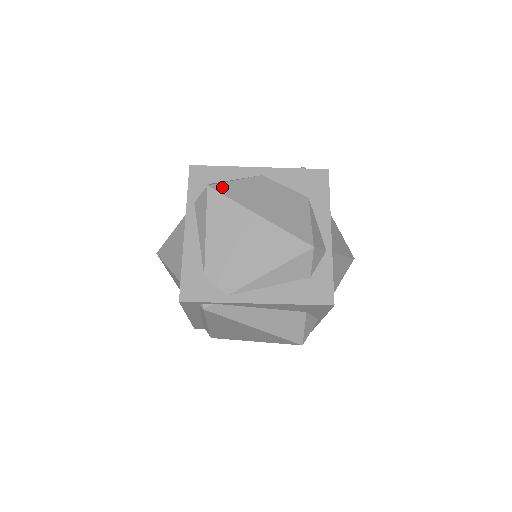
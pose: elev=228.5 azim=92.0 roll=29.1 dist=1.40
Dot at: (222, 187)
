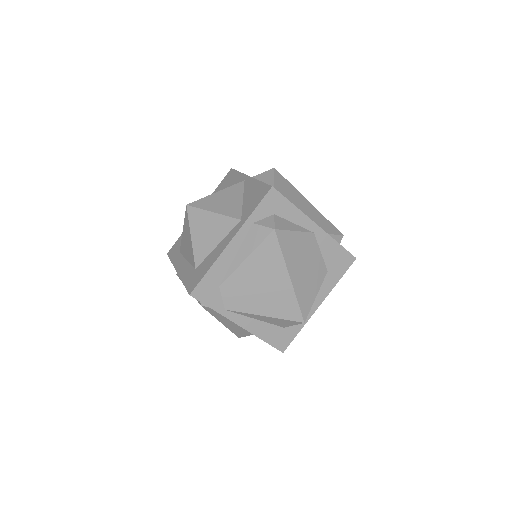
Dot at: (283, 236)
